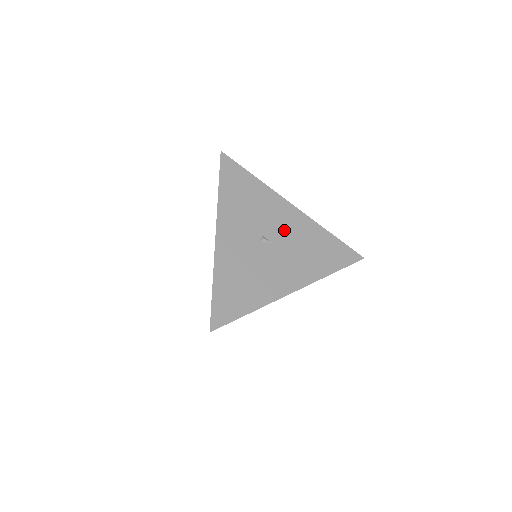
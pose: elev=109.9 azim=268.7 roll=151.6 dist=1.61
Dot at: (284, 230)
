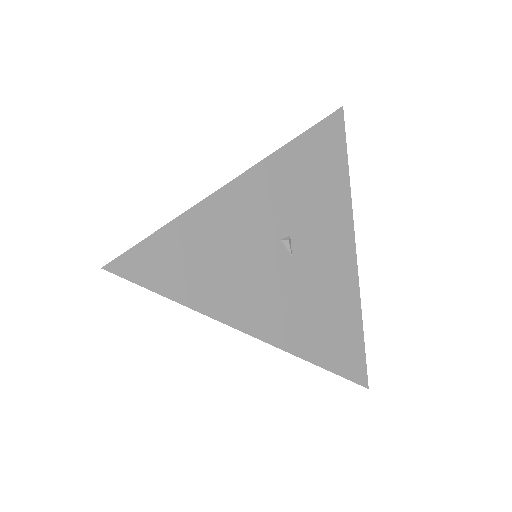
Dot at: (319, 259)
